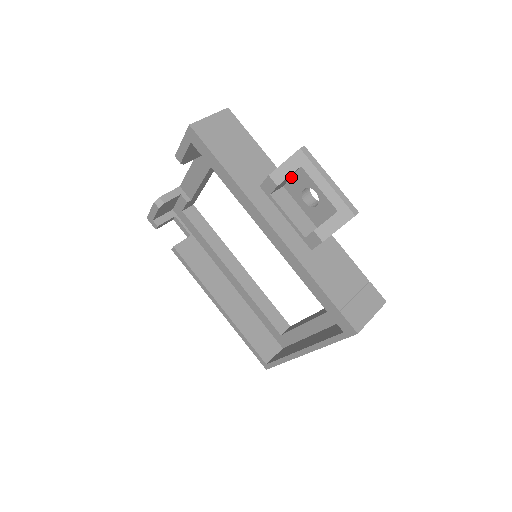
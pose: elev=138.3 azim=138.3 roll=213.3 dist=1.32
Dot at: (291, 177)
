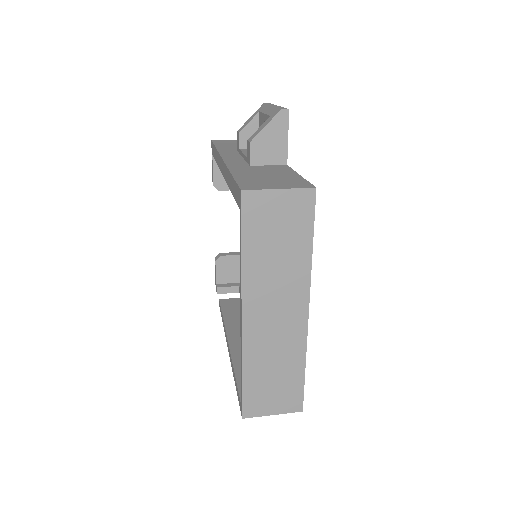
Dot at: occluded
